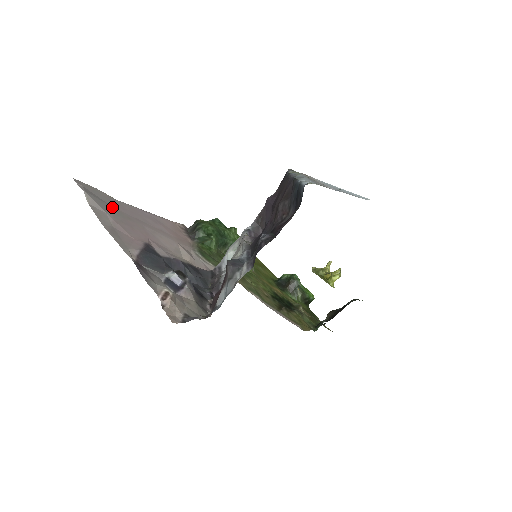
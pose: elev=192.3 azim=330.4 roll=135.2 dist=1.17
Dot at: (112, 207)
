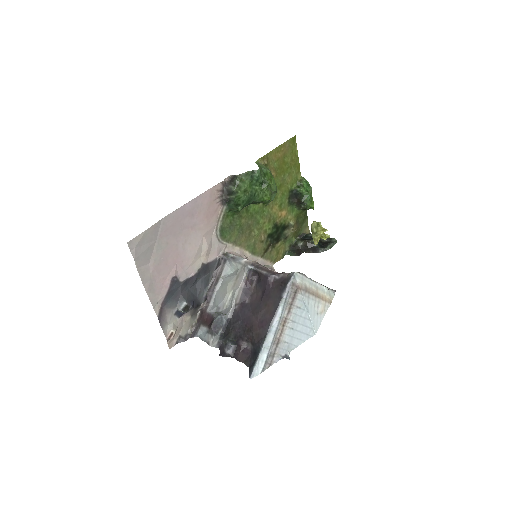
Dot at: (156, 241)
